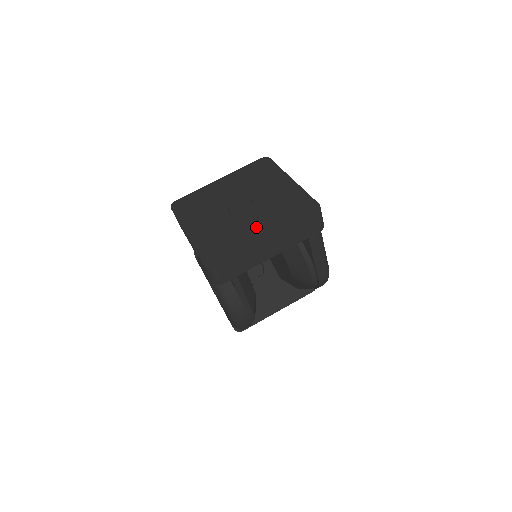
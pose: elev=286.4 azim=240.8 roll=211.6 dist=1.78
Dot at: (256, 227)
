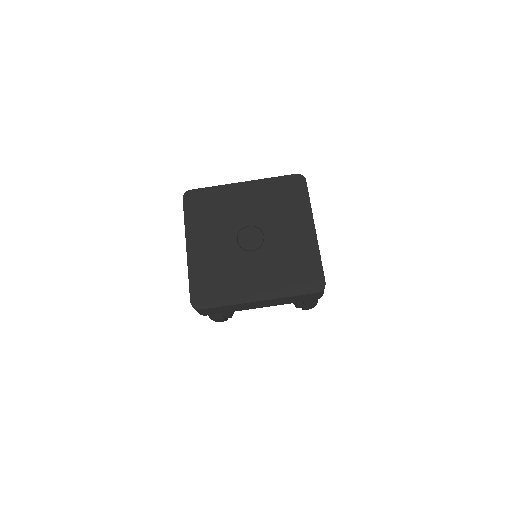
Dot at: (255, 279)
